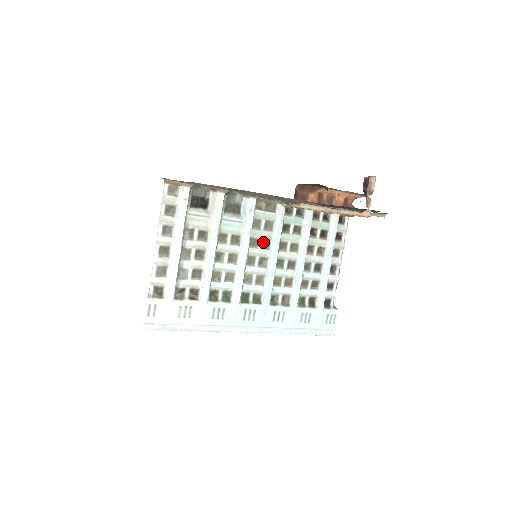
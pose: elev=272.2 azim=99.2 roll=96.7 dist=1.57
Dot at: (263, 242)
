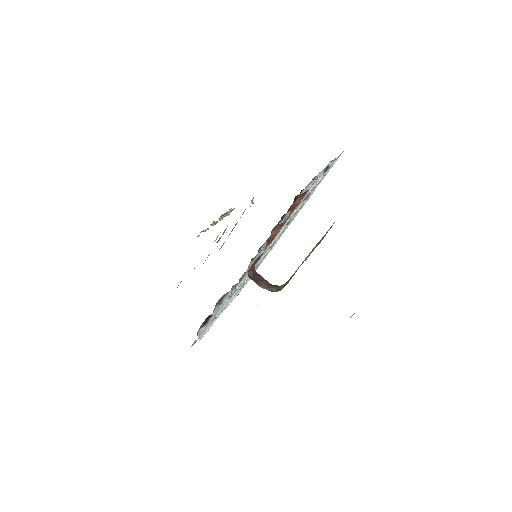
Dot at: occluded
